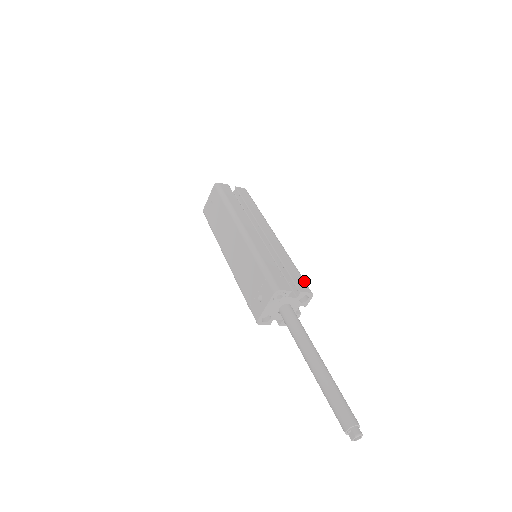
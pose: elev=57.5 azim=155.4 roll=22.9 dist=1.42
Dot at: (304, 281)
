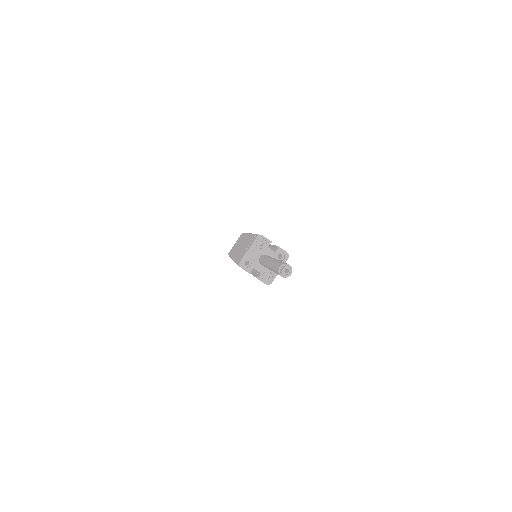
Dot at: occluded
